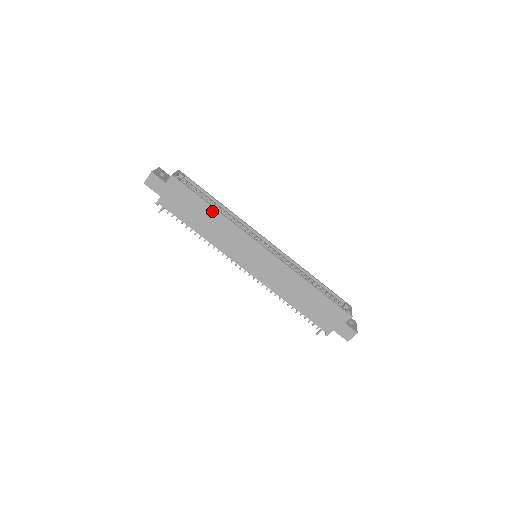
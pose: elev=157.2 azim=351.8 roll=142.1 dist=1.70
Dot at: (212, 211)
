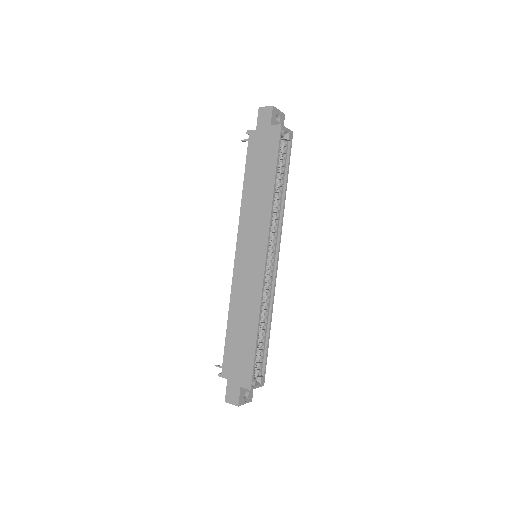
Dot at: (271, 184)
